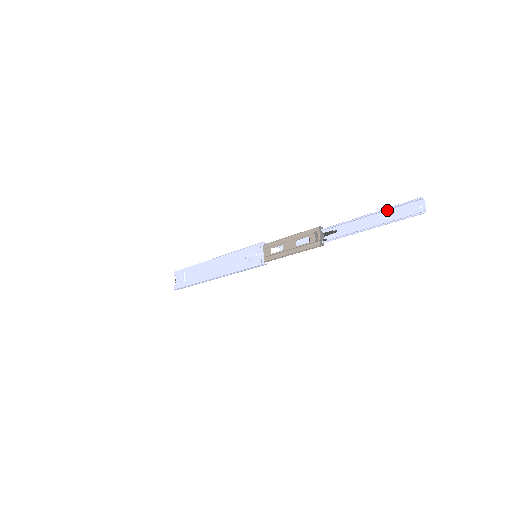
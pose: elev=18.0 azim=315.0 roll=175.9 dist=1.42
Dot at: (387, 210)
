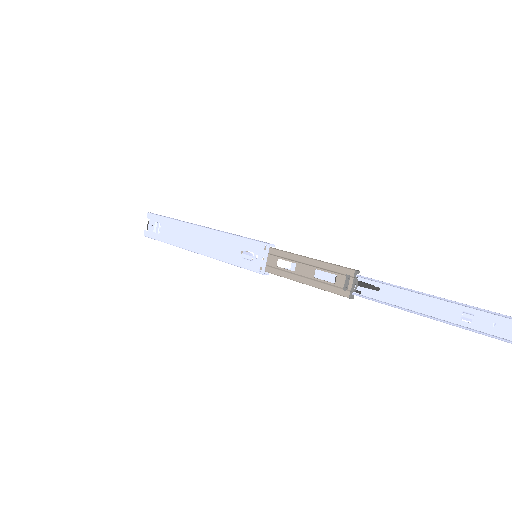
Dot at: (467, 306)
